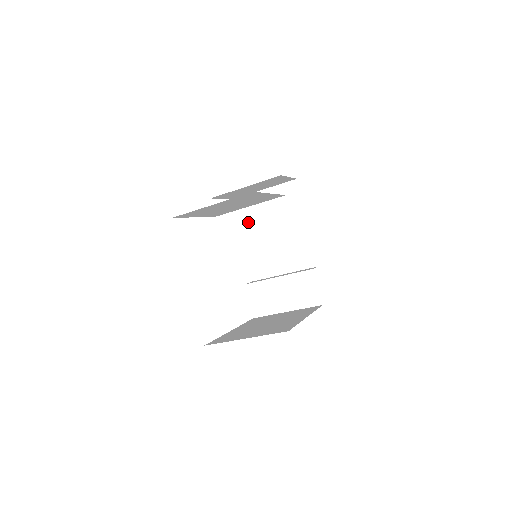
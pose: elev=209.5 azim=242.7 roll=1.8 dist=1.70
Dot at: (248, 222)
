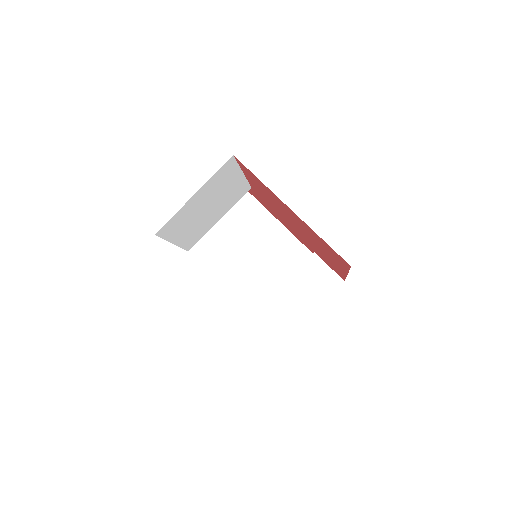
Dot at: (219, 257)
